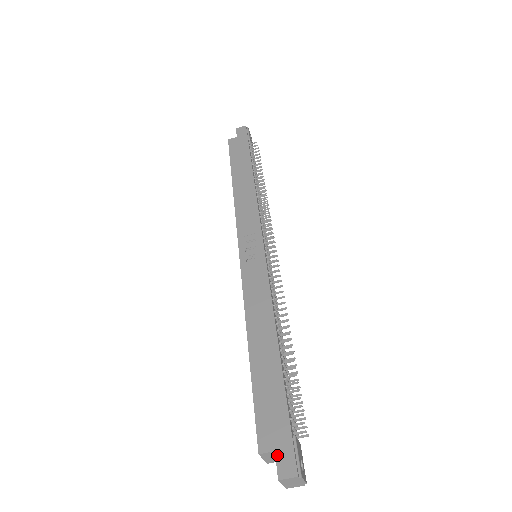
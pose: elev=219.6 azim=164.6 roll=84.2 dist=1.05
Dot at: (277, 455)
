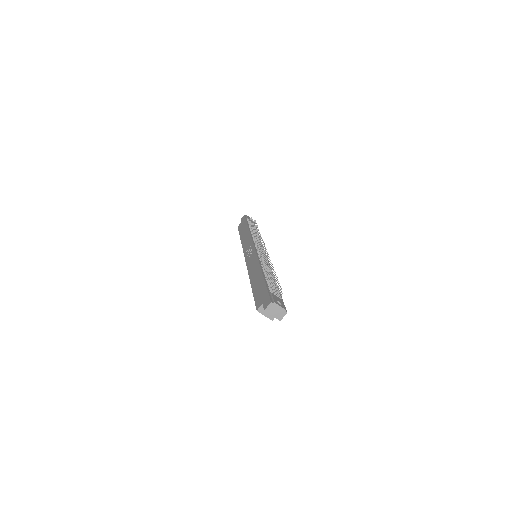
Dot at: (263, 304)
